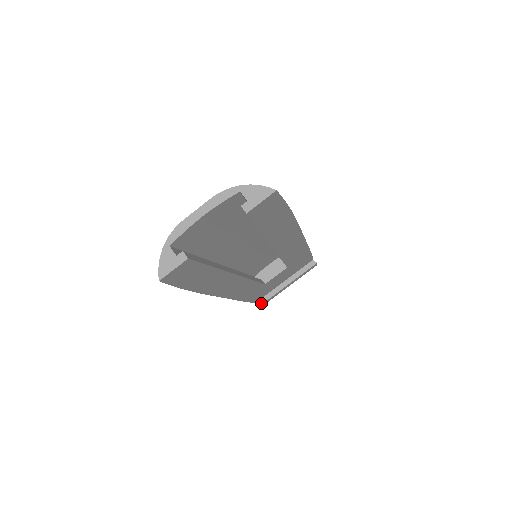
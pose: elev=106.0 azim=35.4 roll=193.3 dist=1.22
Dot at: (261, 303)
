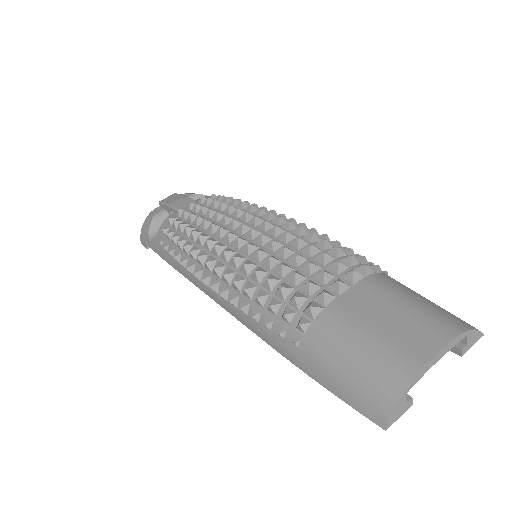
Dot at: occluded
